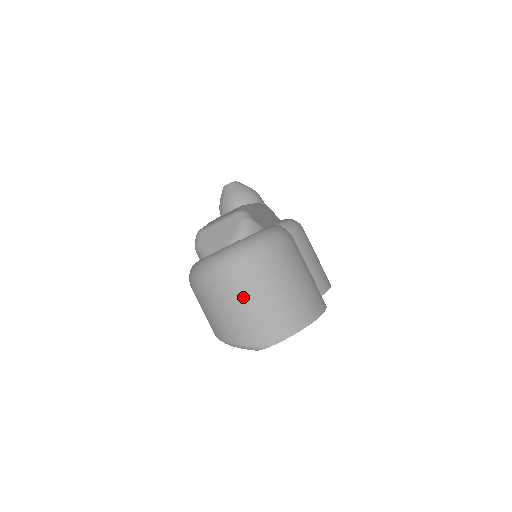
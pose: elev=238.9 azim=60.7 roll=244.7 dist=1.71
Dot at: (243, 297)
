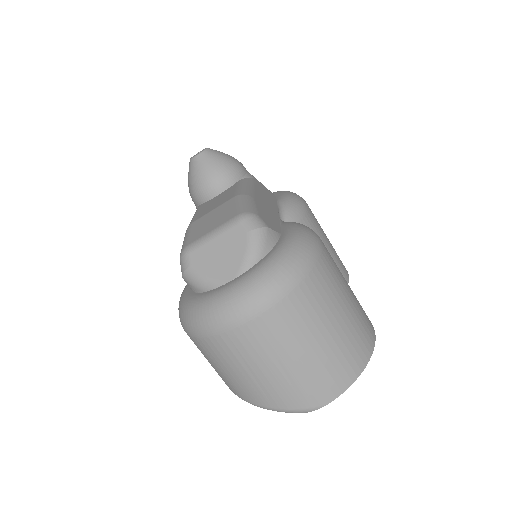
Dot at: (277, 352)
